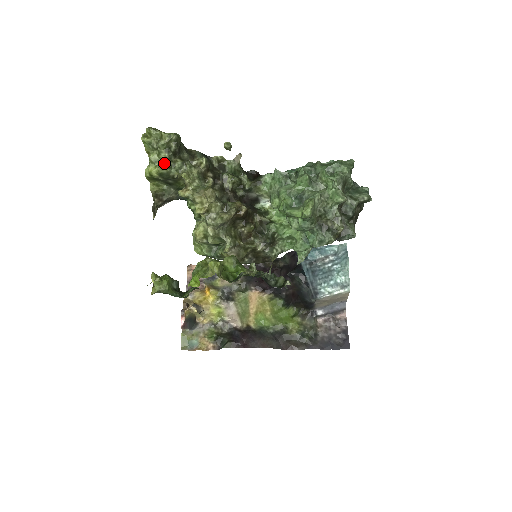
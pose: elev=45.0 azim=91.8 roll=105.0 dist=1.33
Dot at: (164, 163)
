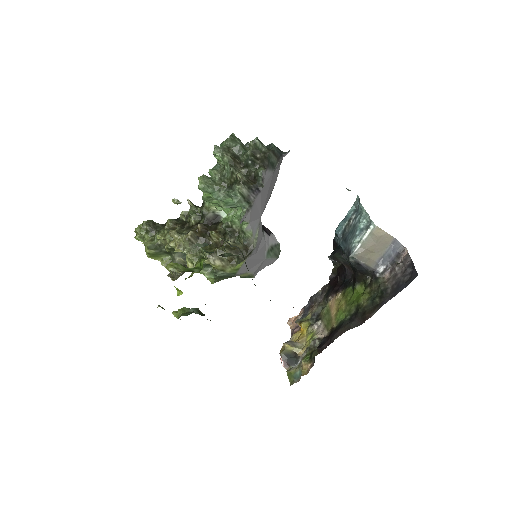
Dot at: (149, 241)
